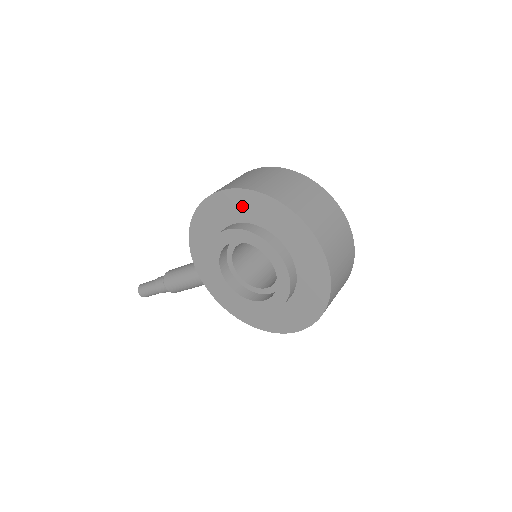
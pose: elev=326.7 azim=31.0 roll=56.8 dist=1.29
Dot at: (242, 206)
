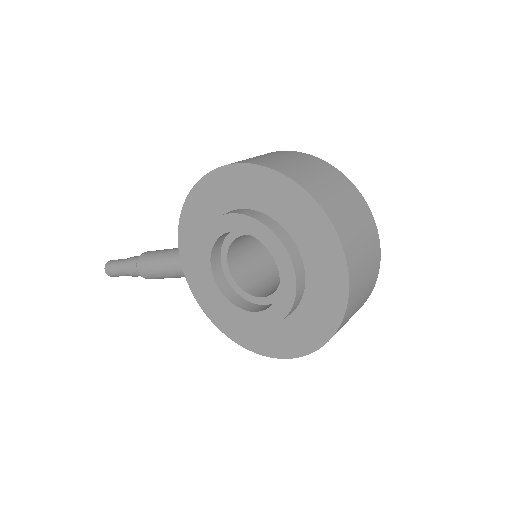
Dot at: (257, 188)
